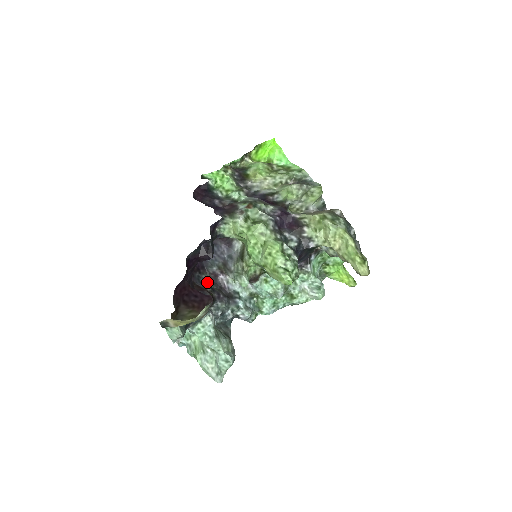
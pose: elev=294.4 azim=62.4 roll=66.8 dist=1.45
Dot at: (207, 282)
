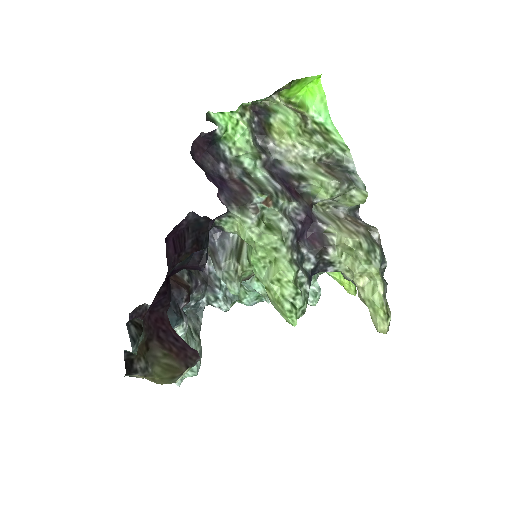
Dot at: occluded
